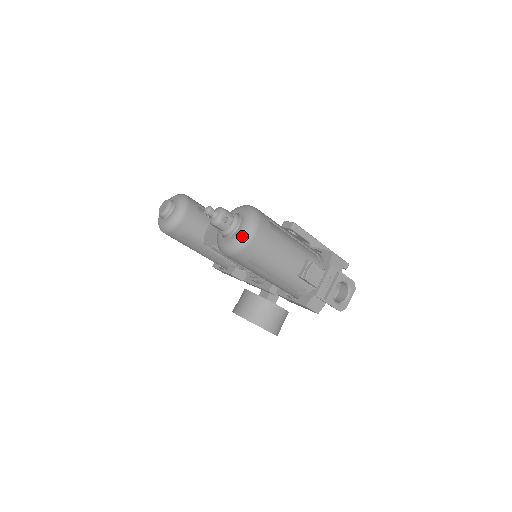
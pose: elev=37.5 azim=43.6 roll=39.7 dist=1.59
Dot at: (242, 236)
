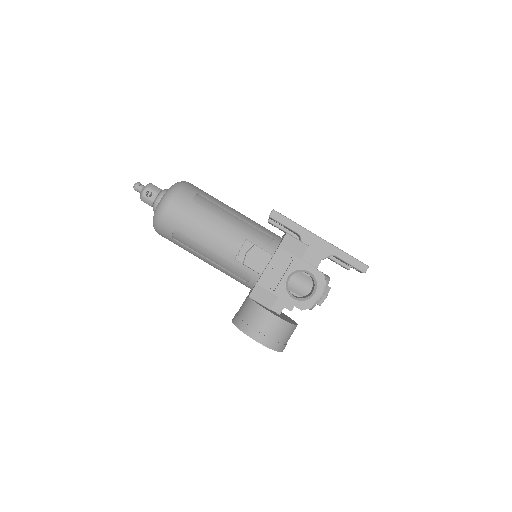
Dot at: (157, 208)
